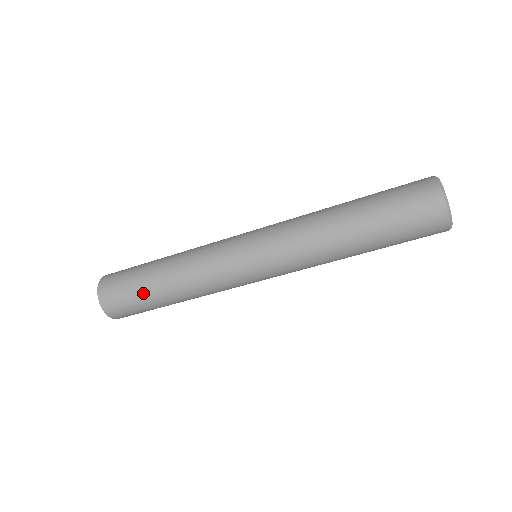
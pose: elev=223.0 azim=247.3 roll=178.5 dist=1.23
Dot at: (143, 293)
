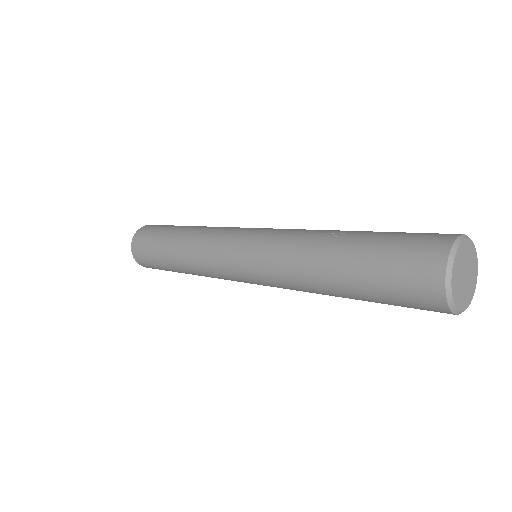
Dot at: occluded
